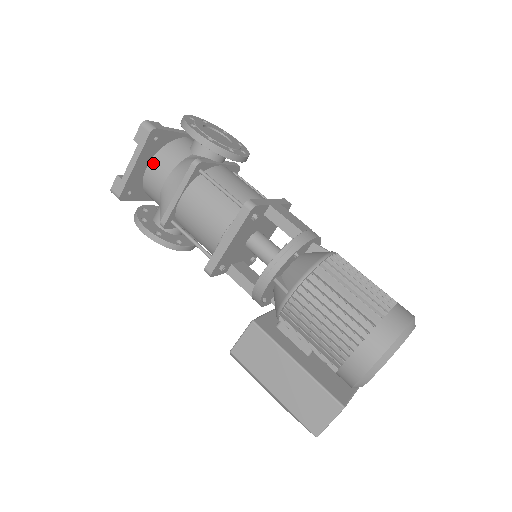
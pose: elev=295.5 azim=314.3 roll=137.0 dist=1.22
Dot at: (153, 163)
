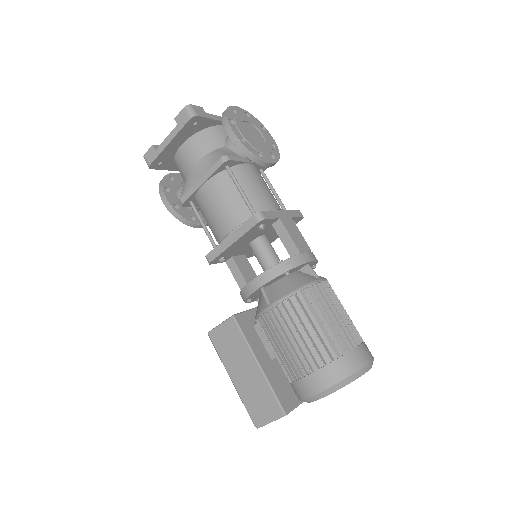
Dot at: (187, 144)
